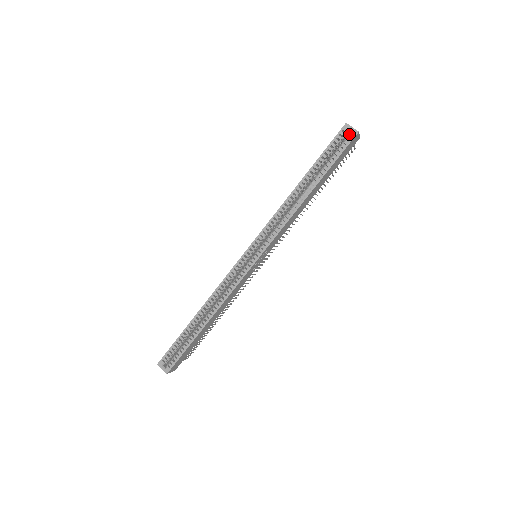
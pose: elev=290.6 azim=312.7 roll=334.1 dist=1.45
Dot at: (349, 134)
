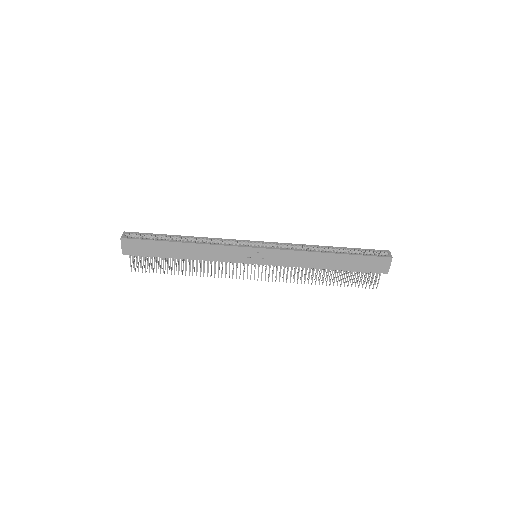
Dot at: (386, 255)
